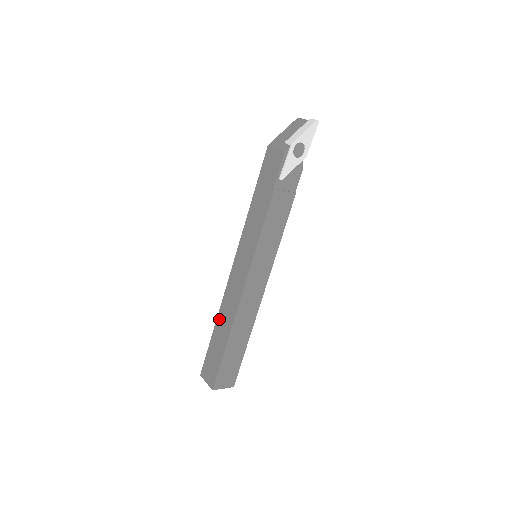
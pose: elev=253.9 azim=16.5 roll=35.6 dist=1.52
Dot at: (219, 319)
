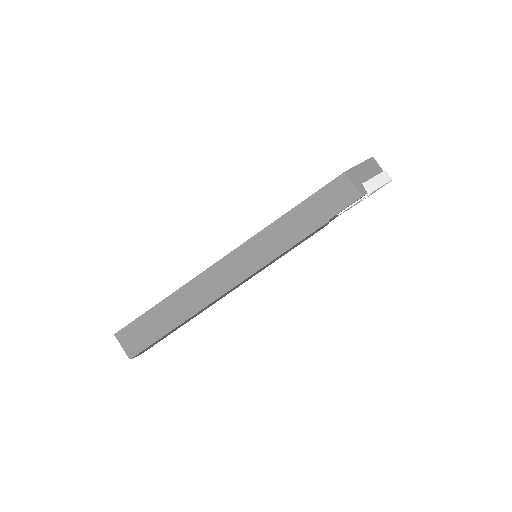
Dot at: (178, 295)
